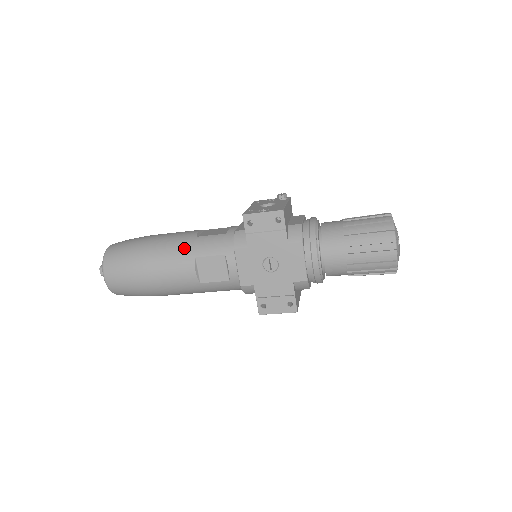
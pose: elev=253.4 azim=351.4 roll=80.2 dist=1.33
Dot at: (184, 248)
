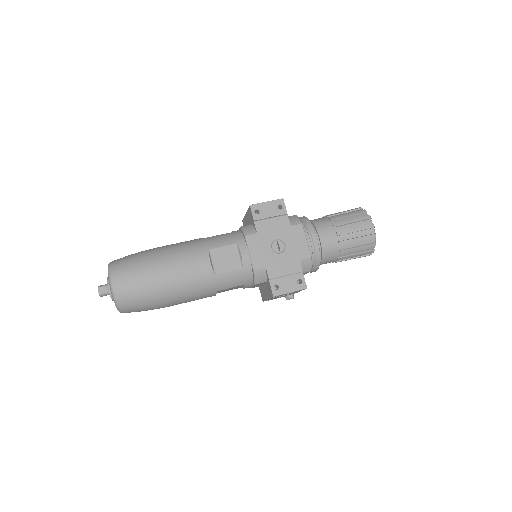
Dot at: (196, 245)
